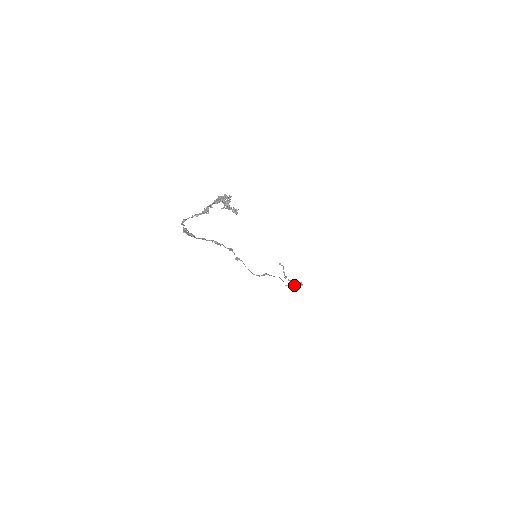
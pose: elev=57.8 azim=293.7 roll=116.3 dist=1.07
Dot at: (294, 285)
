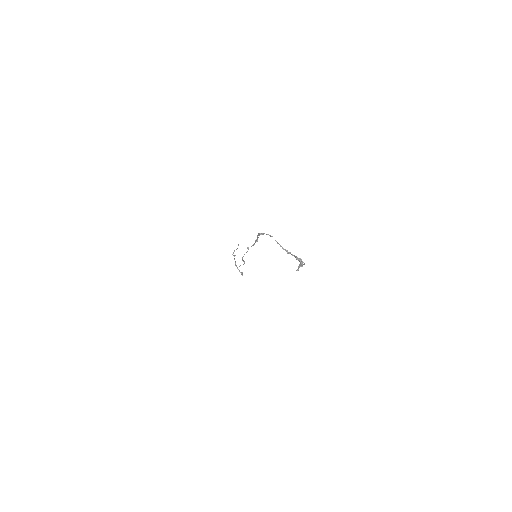
Dot at: occluded
